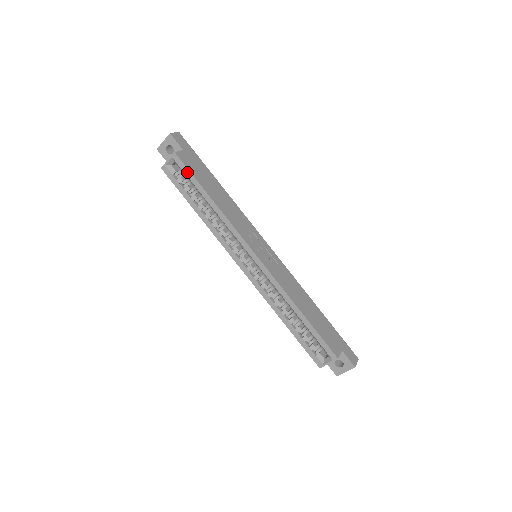
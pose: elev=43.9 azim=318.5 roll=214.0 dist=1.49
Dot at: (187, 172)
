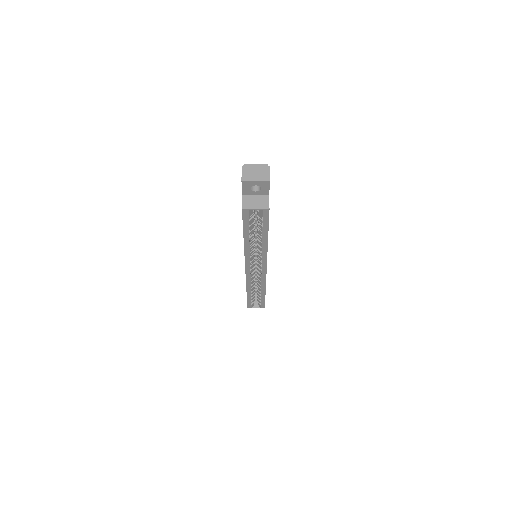
Dot at: (266, 222)
